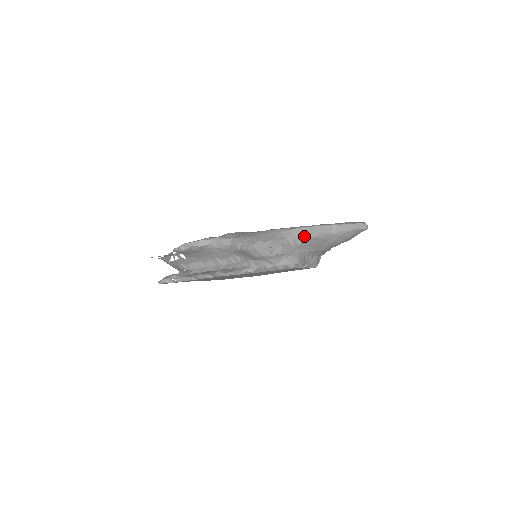
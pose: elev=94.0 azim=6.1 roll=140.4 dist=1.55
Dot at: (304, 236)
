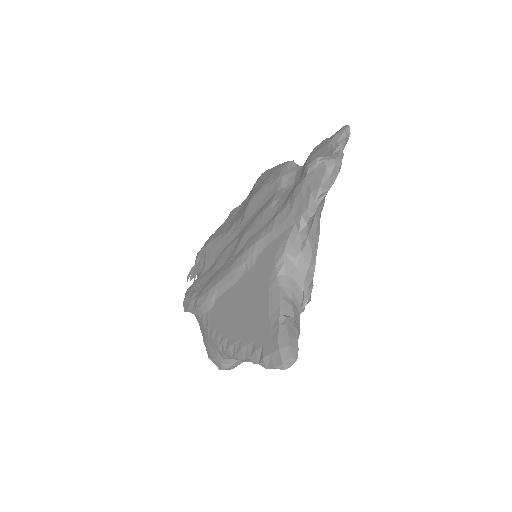
Dot at: occluded
